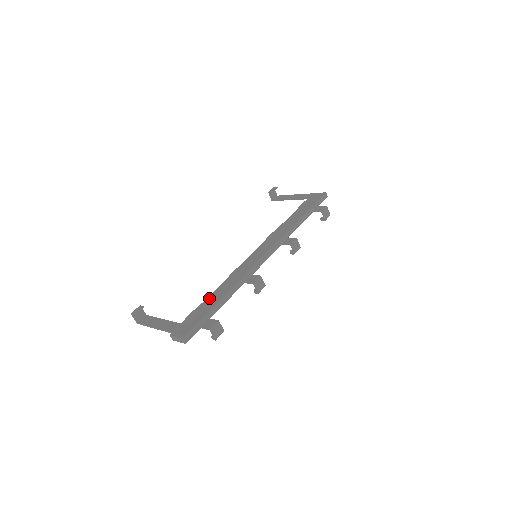
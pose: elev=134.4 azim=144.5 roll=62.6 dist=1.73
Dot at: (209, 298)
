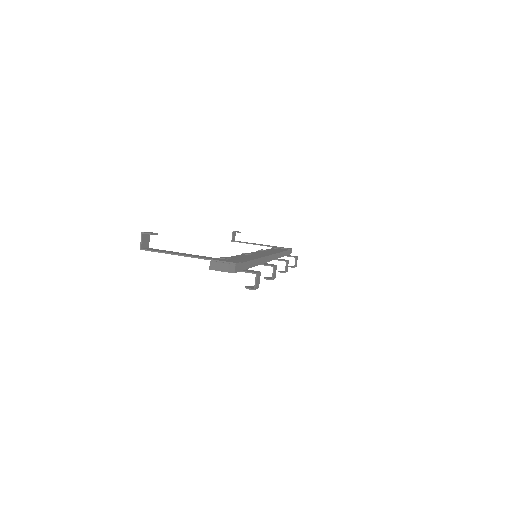
Dot at: (235, 256)
